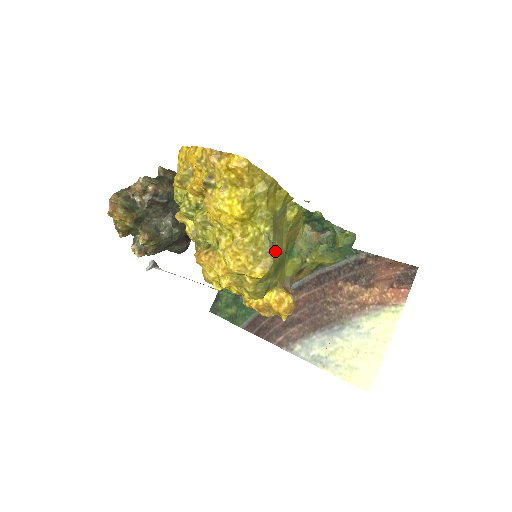
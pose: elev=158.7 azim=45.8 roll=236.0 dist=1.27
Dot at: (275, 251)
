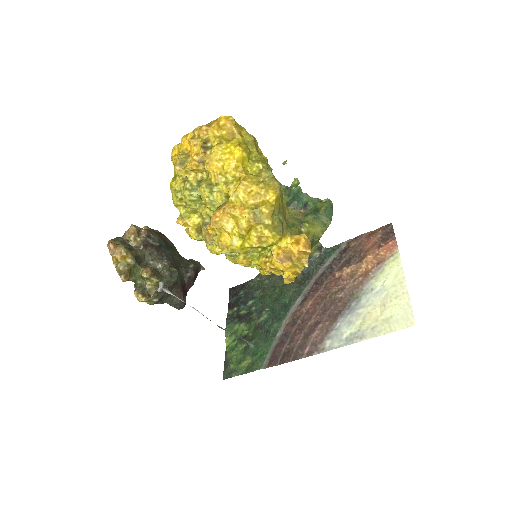
Dot at: occluded
